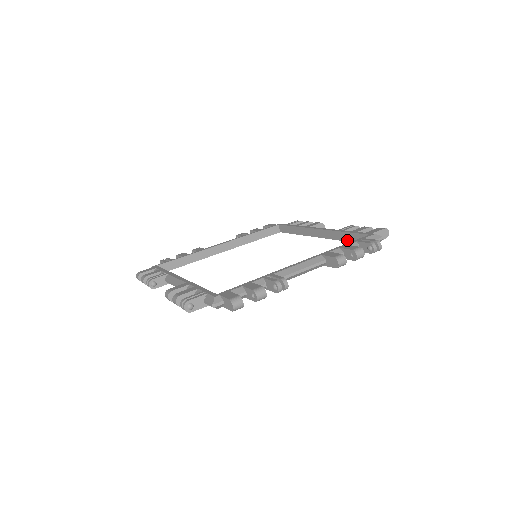
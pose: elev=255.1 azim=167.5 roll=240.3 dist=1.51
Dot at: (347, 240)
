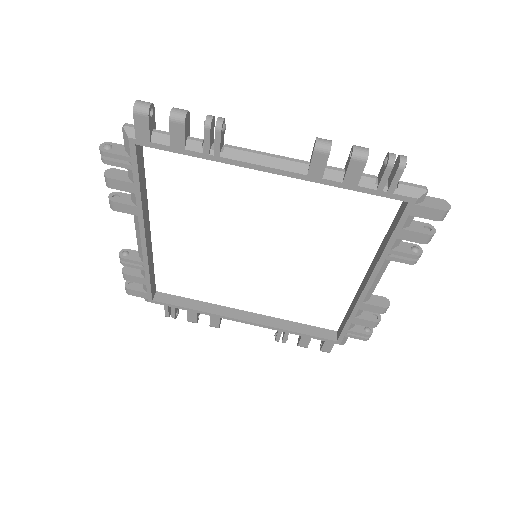
Dot at: (388, 239)
